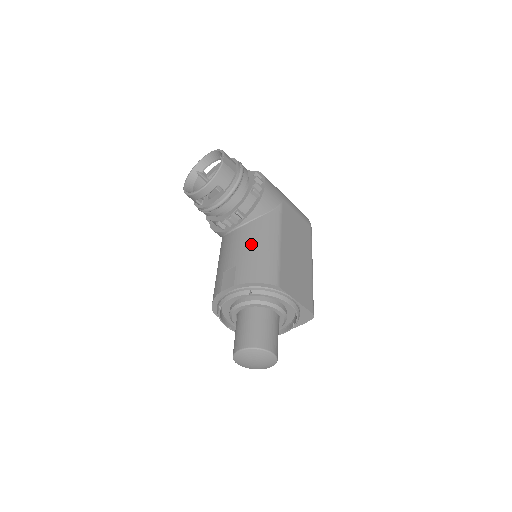
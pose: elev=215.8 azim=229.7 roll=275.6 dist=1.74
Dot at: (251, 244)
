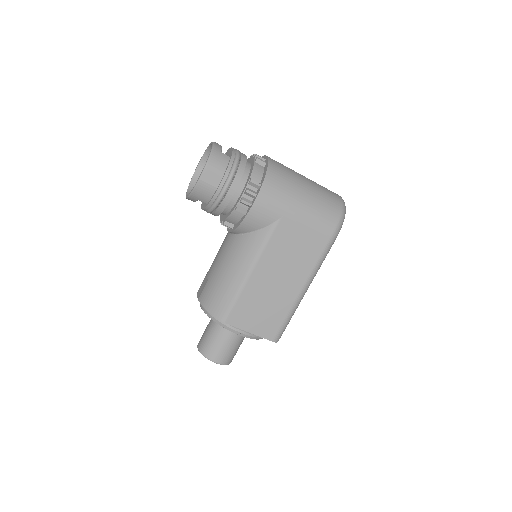
Dot at: (224, 265)
